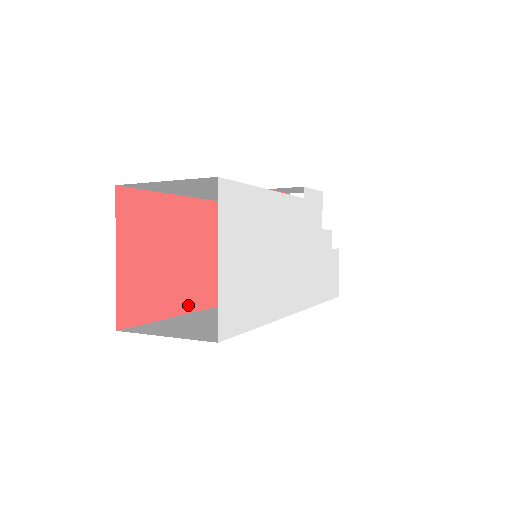
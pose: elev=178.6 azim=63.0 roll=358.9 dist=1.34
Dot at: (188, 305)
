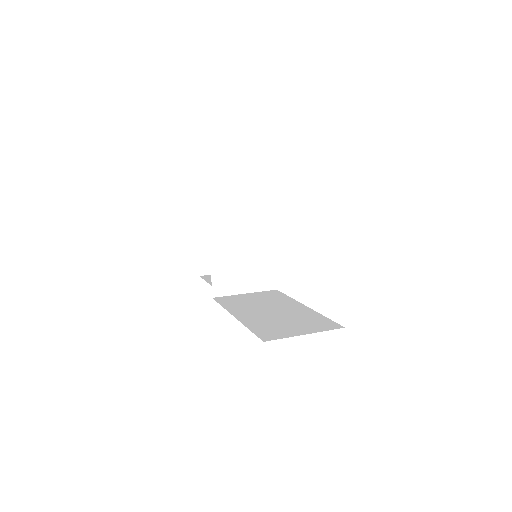
Dot at: occluded
